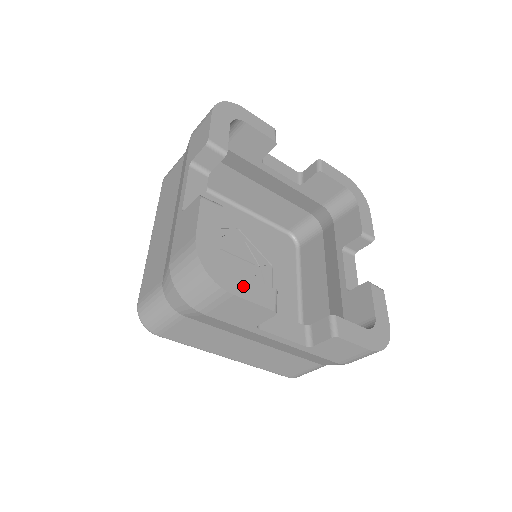
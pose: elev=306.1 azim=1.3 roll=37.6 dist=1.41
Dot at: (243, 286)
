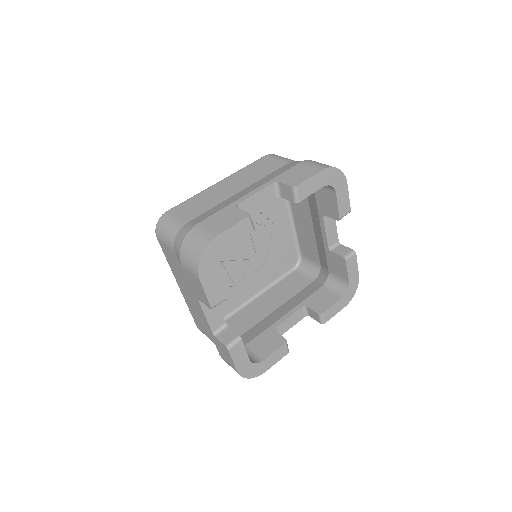
Dot at: (211, 281)
